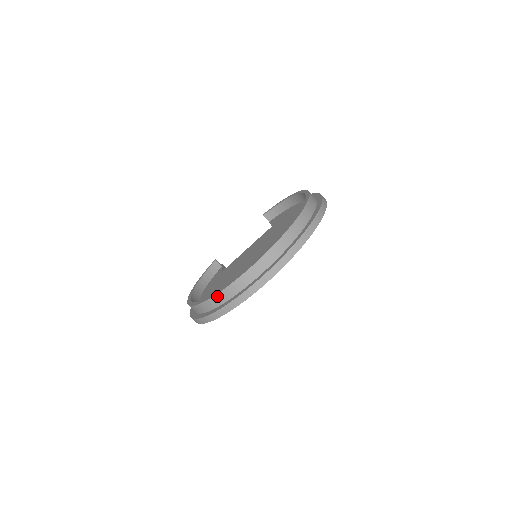
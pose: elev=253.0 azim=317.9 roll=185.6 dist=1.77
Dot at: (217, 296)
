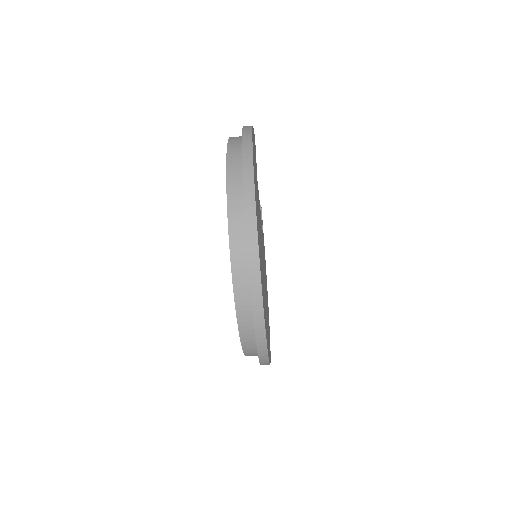
Dot at: occluded
